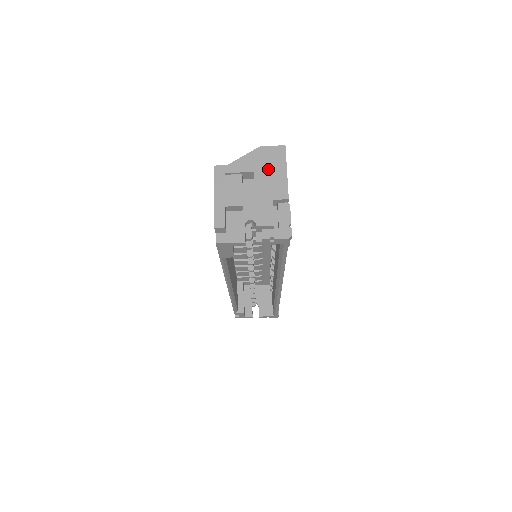
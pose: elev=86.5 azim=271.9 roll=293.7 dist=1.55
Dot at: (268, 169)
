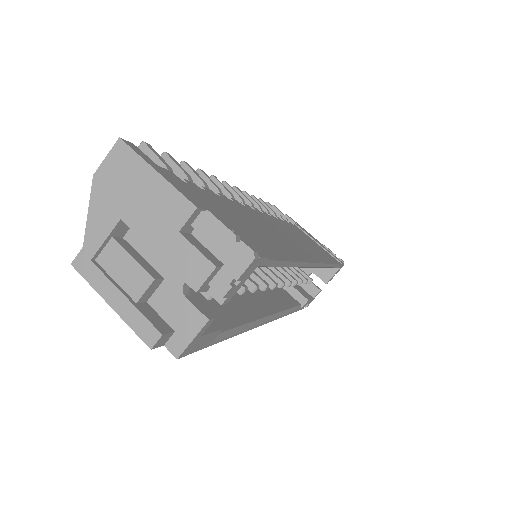
Dot at: (132, 195)
